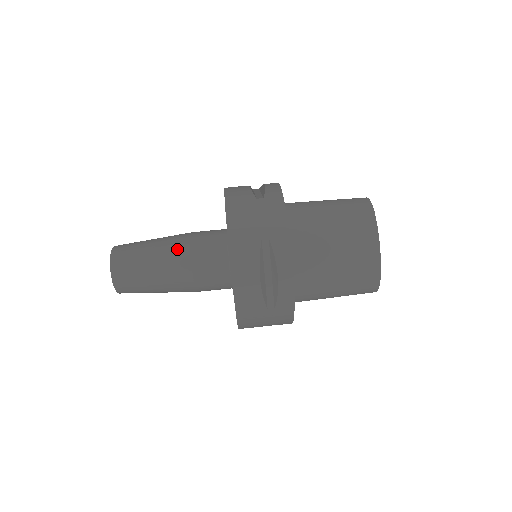
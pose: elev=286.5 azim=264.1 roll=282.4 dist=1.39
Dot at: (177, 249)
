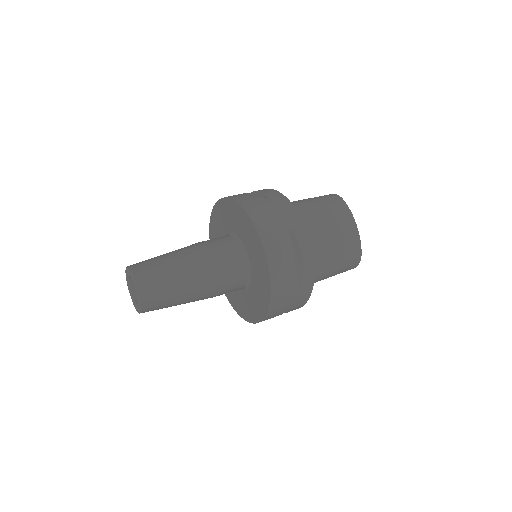
Dot at: (197, 255)
